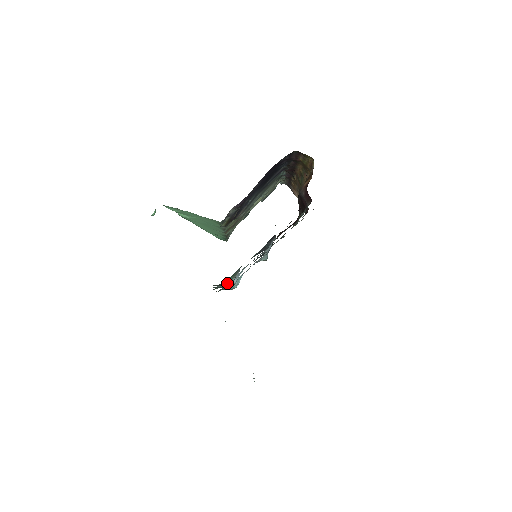
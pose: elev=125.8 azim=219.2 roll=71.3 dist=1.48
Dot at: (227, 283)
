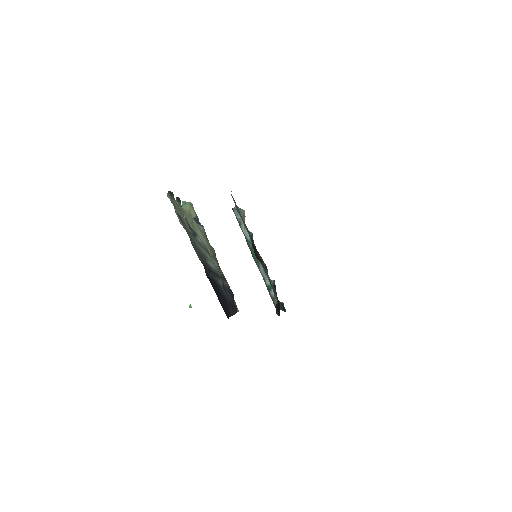
Dot at: occluded
